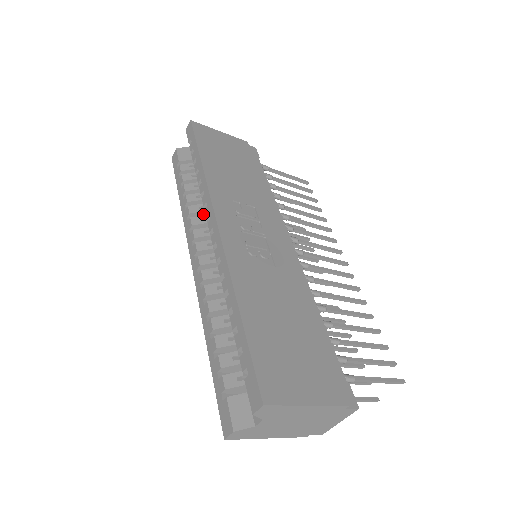
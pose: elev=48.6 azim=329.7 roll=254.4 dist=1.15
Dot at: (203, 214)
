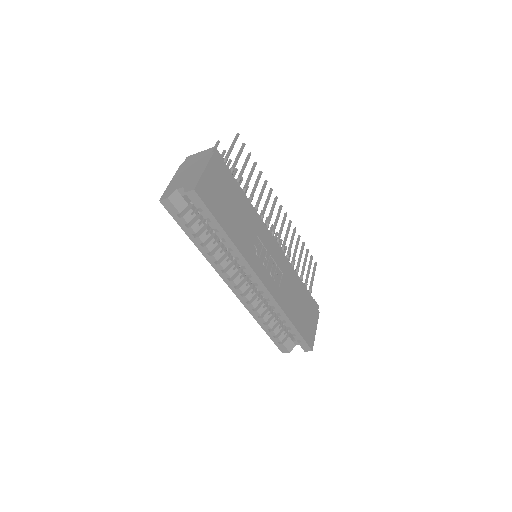
Dot at: (222, 253)
